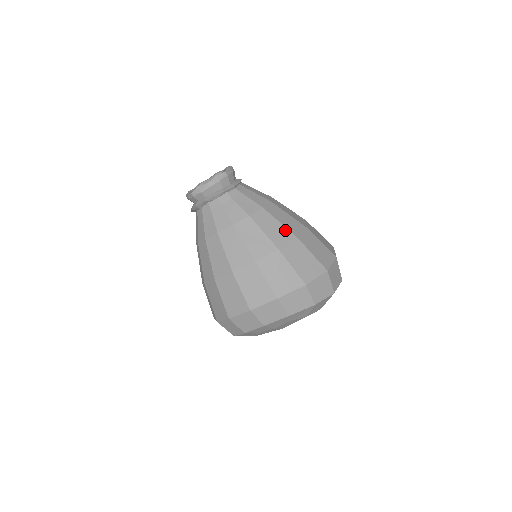
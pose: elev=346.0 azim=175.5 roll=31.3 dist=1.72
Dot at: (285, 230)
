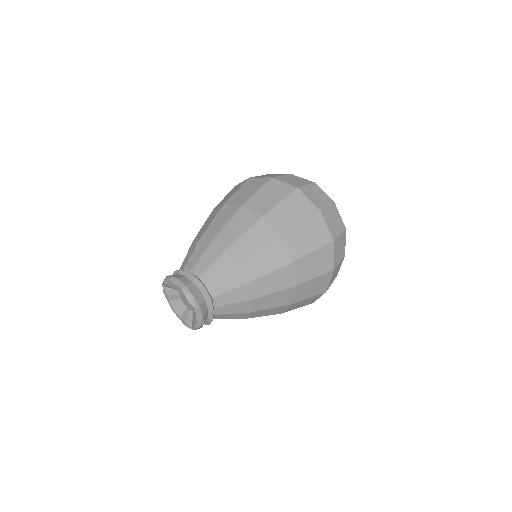
Dot at: (281, 271)
